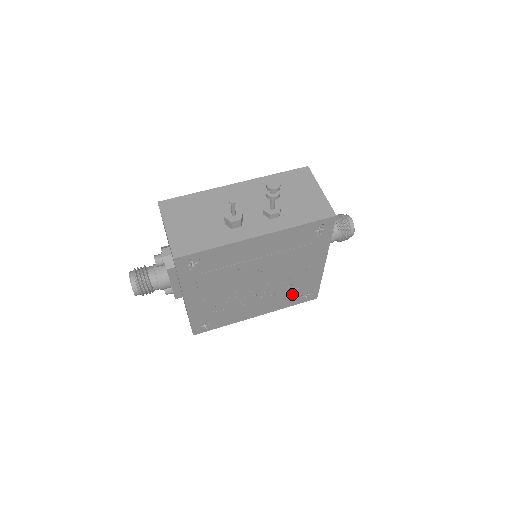
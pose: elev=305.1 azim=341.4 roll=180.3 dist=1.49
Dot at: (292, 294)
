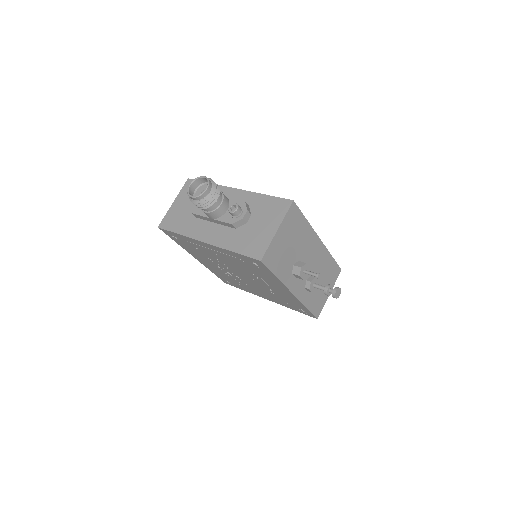
Dot at: (228, 278)
